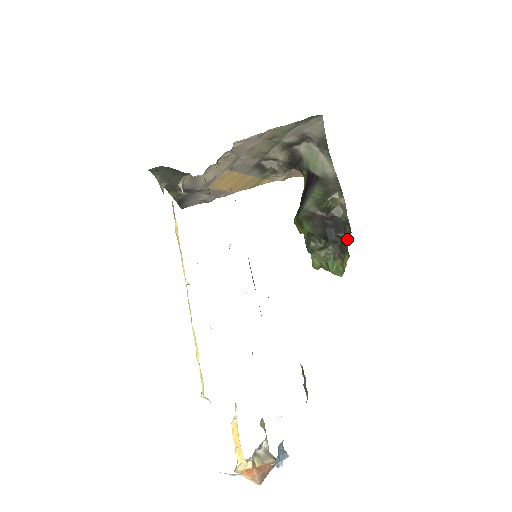
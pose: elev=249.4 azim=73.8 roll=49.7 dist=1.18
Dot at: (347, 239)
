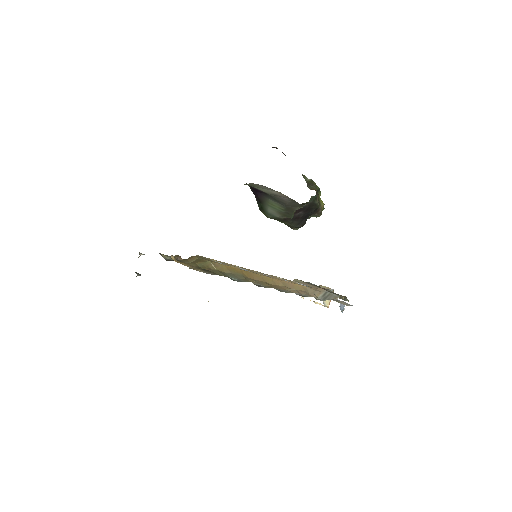
Dot at: (316, 194)
